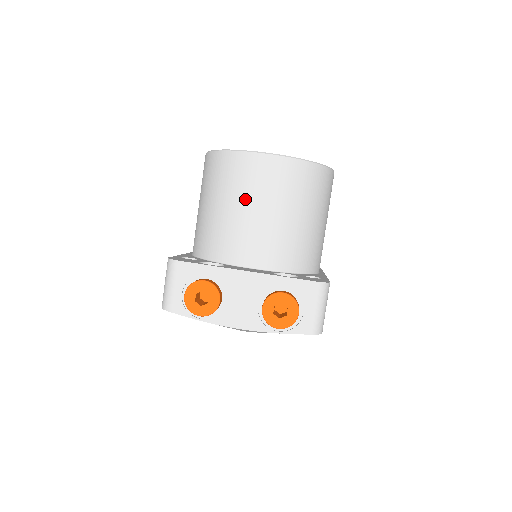
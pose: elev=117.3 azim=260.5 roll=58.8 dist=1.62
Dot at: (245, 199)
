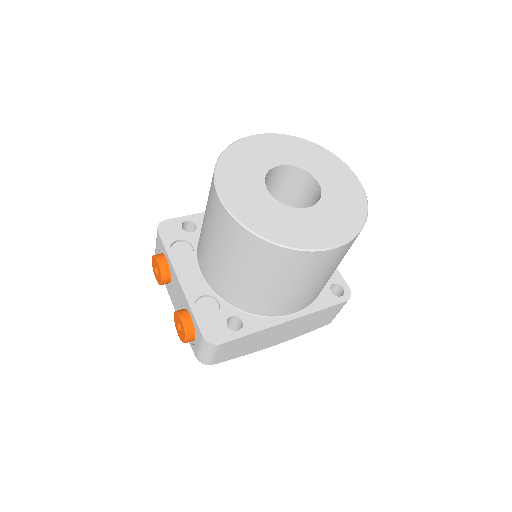
Dot at: (207, 223)
